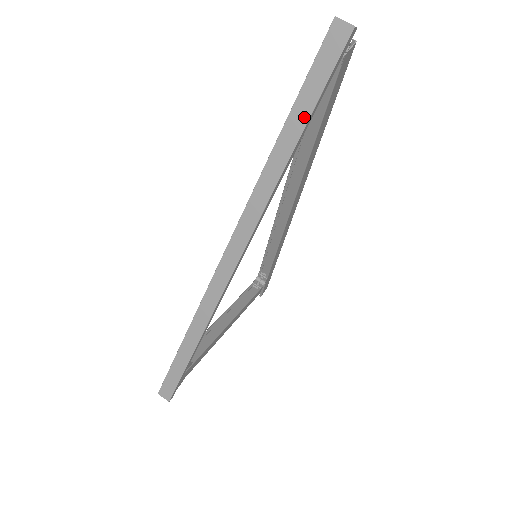
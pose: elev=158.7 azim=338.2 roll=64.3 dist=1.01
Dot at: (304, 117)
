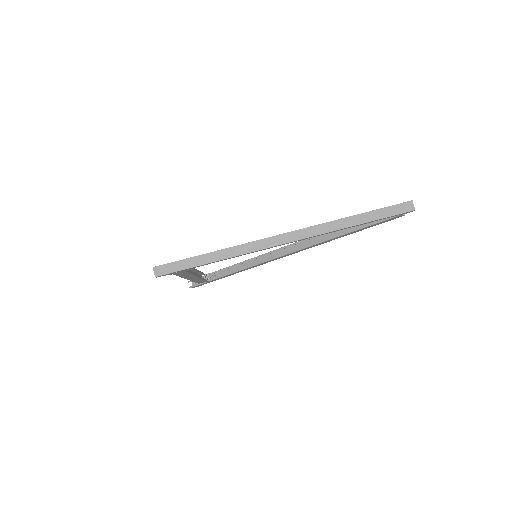
Dot at: (371, 219)
